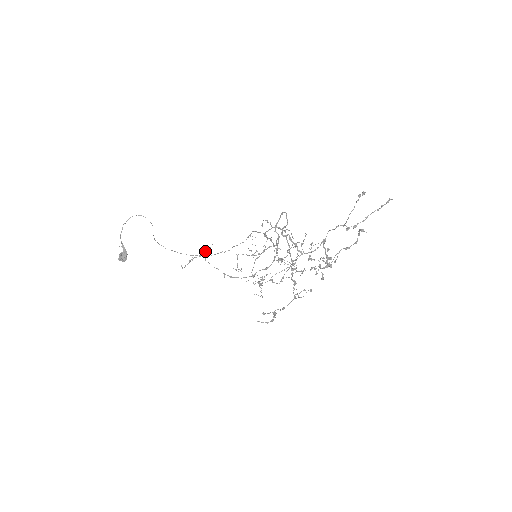
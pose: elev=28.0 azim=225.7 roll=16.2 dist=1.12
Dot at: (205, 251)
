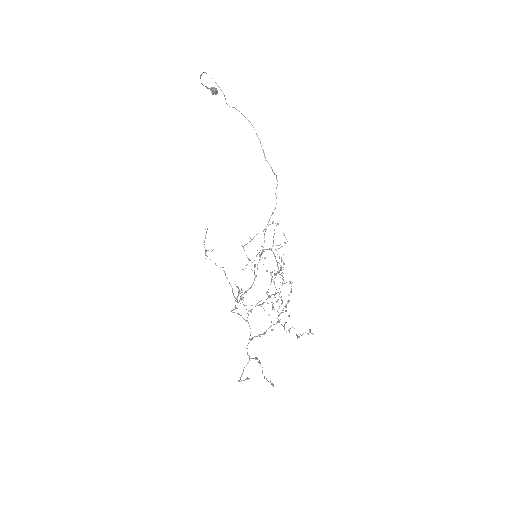
Dot at: occluded
